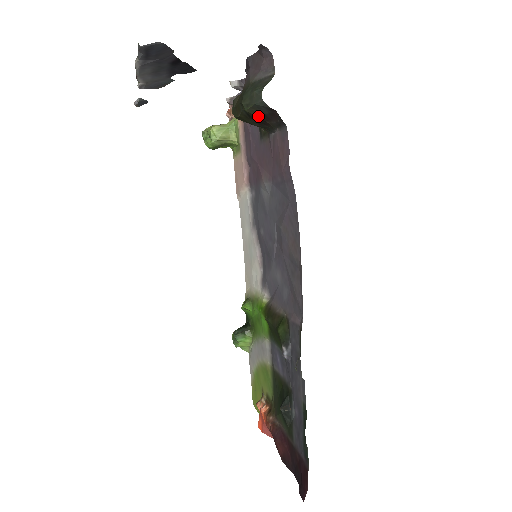
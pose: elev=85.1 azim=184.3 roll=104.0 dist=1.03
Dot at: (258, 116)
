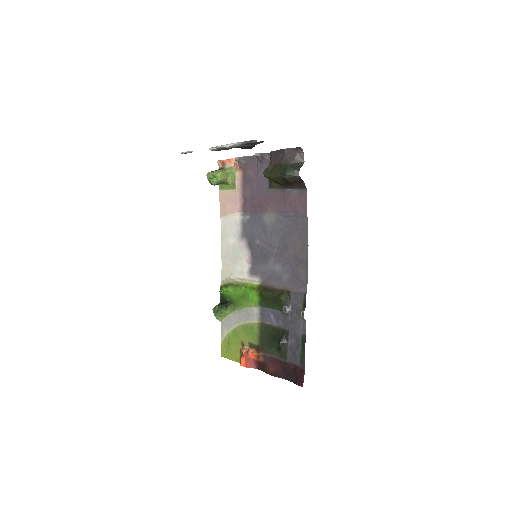
Dot at: (291, 181)
